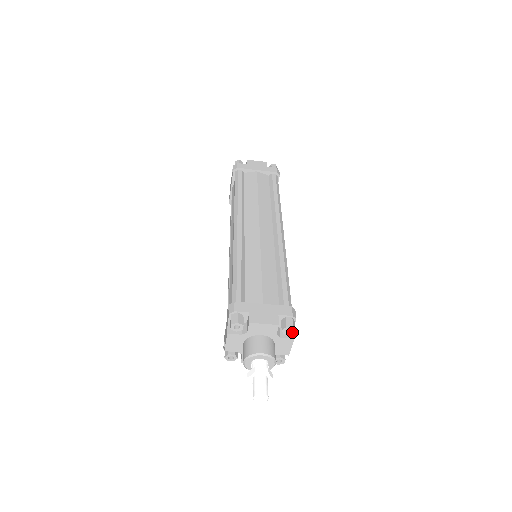
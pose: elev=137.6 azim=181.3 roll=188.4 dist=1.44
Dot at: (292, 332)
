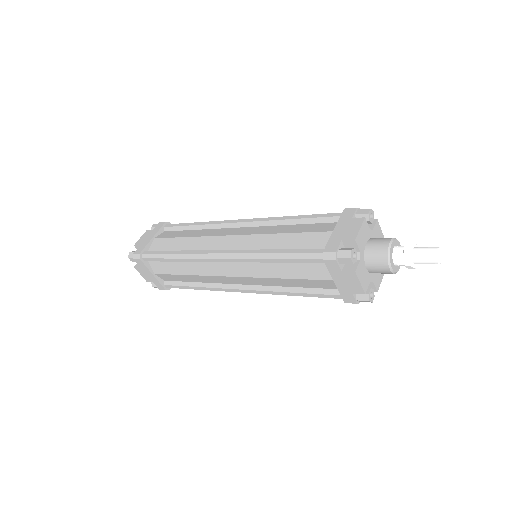
Dot at: (373, 215)
